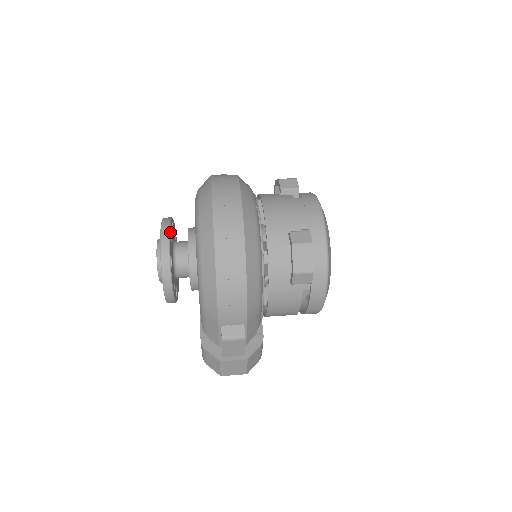
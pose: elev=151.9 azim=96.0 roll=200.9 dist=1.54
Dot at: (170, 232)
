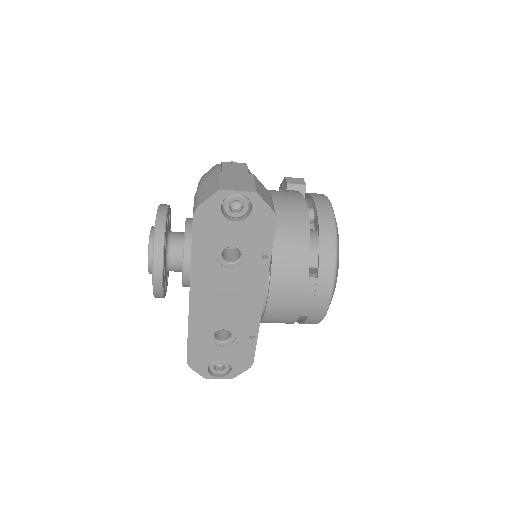
Dot at: occluded
